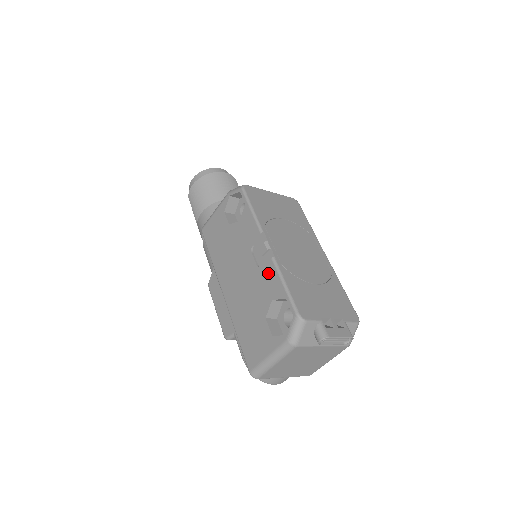
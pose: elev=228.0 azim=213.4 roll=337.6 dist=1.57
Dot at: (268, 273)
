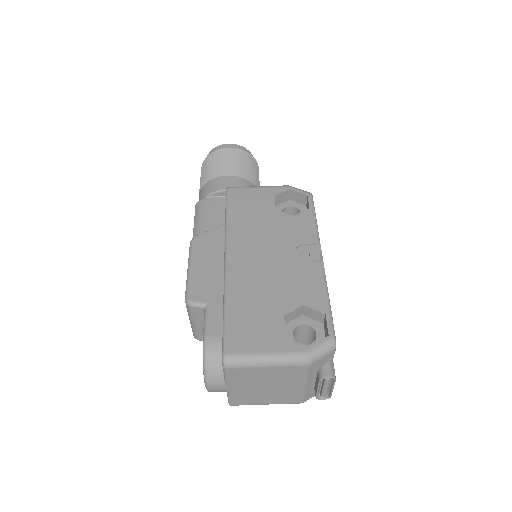
Dot at: (311, 279)
